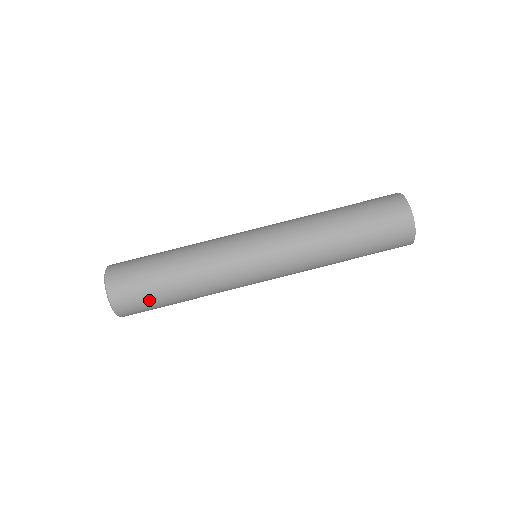
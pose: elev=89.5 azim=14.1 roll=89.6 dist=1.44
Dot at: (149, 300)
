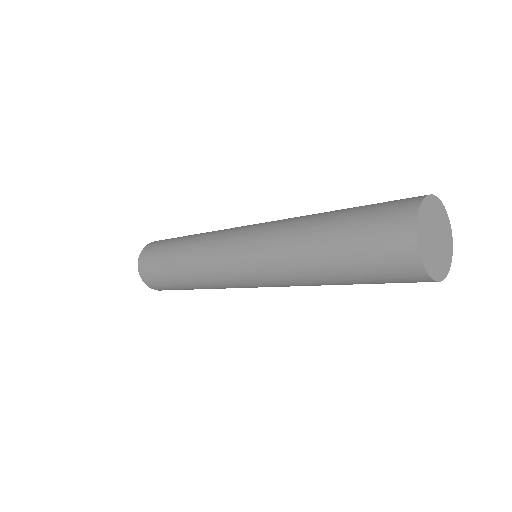
Dot at: (157, 261)
